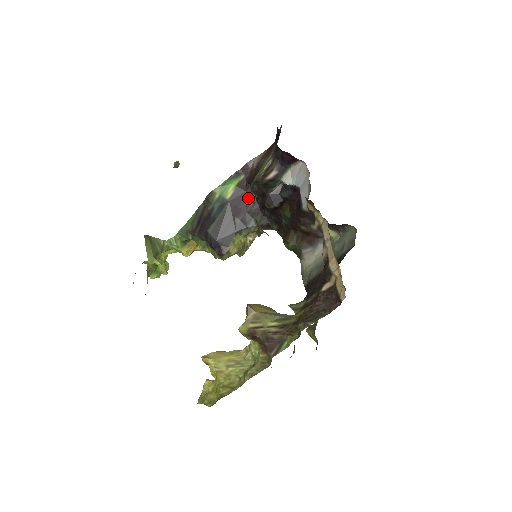
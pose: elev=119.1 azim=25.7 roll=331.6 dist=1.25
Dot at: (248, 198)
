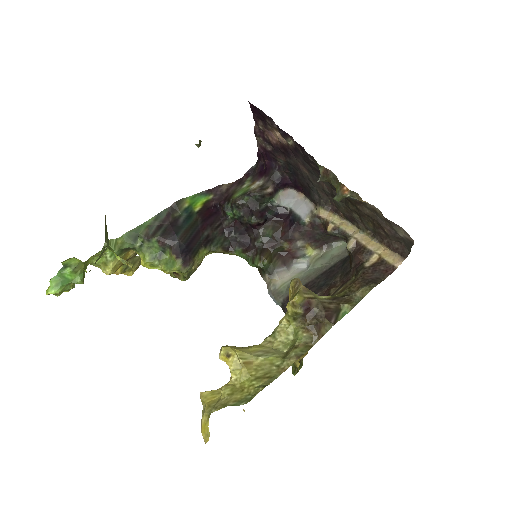
Dot at: (214, 217)
